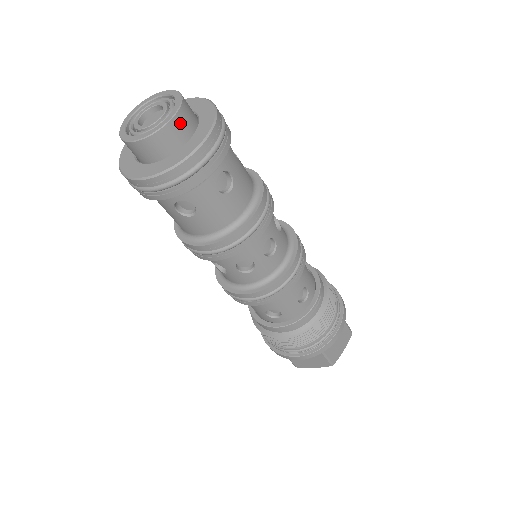
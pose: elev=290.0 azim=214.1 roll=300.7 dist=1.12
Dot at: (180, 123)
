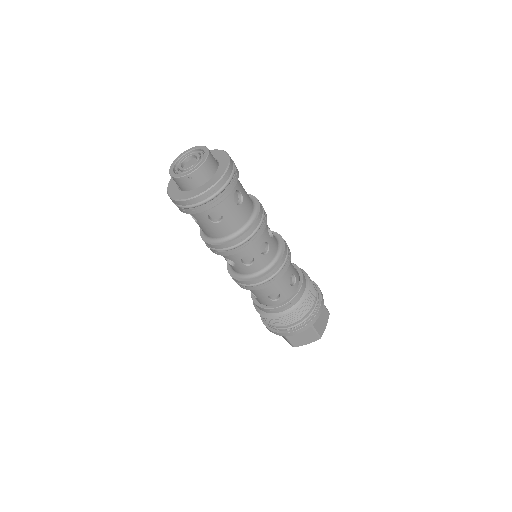
Dot at: (193, 178)
